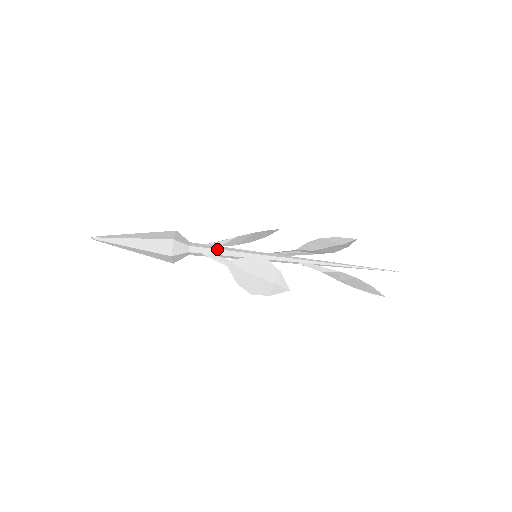
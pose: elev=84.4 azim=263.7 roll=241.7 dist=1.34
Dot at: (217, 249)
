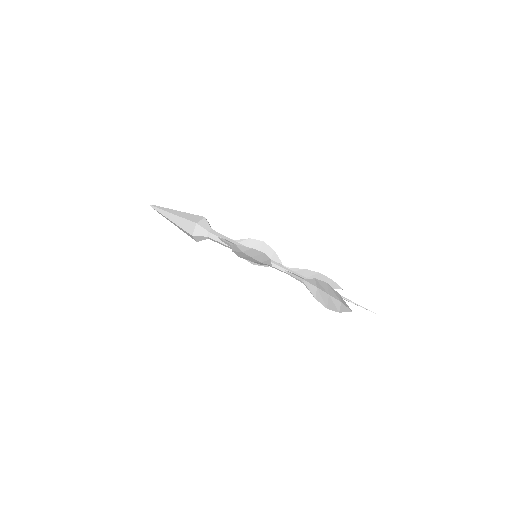
Dot at: (230, 239)
